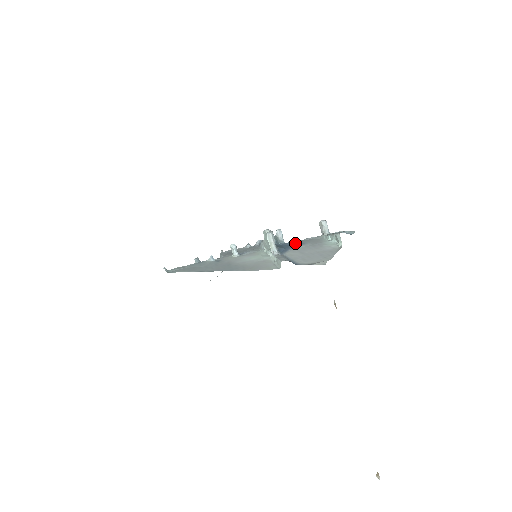
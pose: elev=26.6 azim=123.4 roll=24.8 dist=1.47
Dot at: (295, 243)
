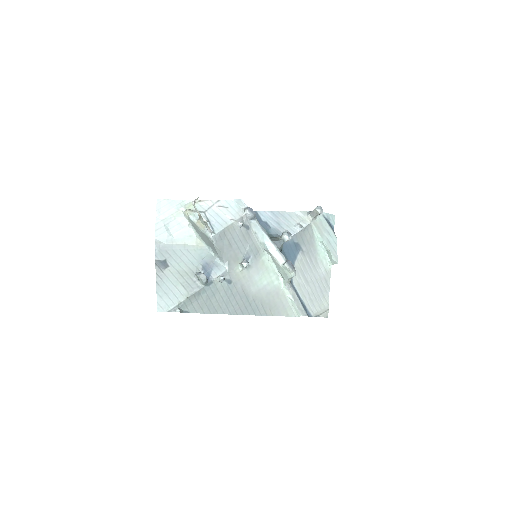
Dot at: (294, 245)
